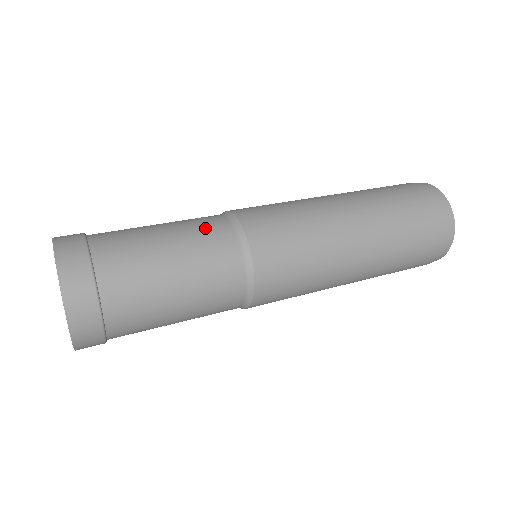
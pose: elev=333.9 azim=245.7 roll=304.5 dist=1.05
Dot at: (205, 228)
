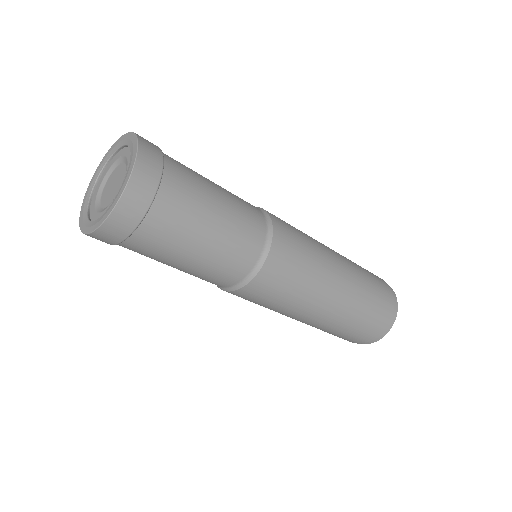
Dot at: occluded
